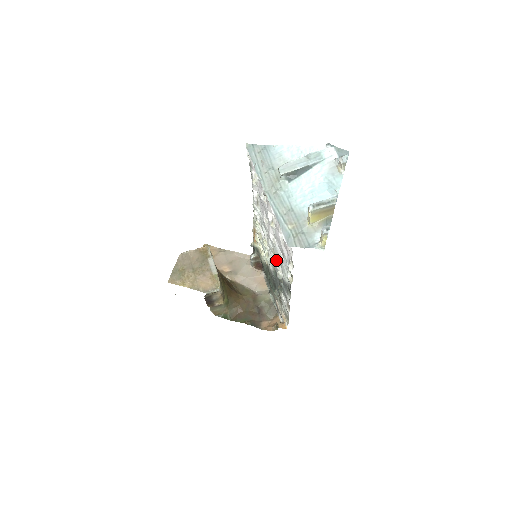
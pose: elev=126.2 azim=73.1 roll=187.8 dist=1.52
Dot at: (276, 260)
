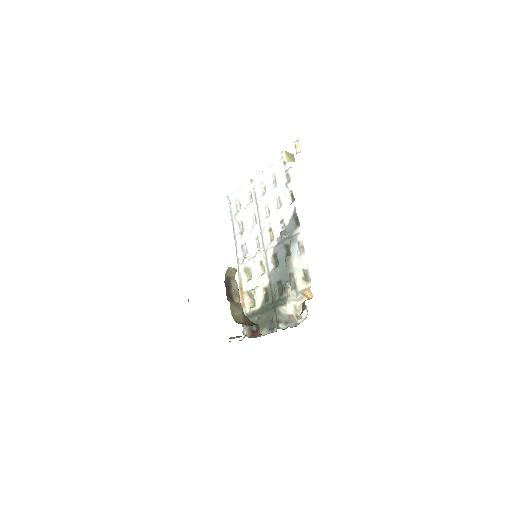
Dot at: (274, 233)
